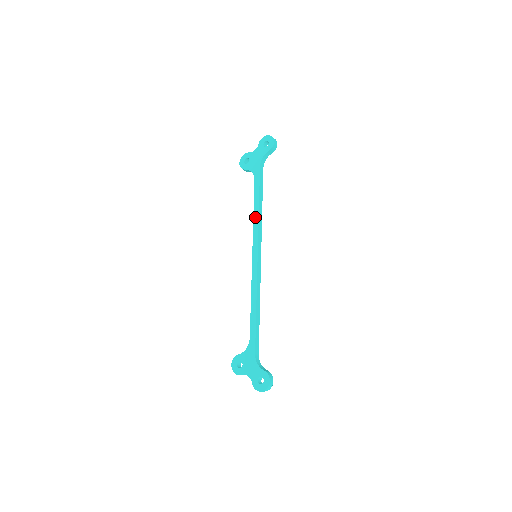
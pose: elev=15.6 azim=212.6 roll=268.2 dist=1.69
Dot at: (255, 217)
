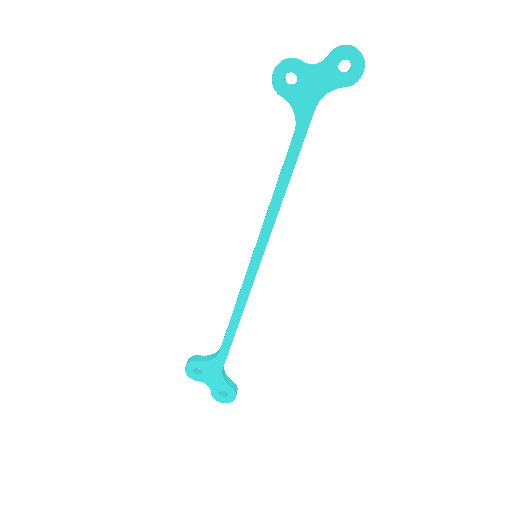
Dot at: (275, 202)
